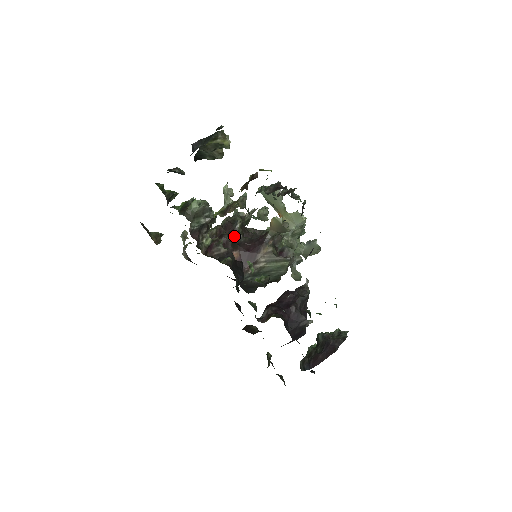
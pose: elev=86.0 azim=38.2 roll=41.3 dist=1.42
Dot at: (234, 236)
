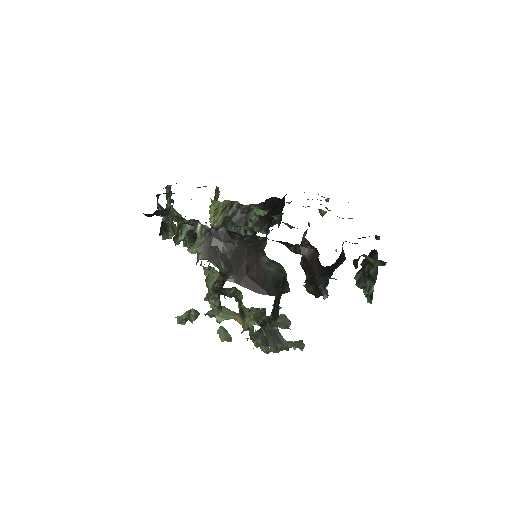
Dot at: occluded
